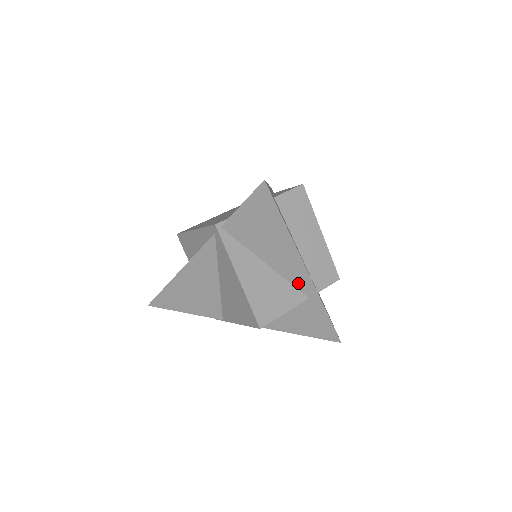
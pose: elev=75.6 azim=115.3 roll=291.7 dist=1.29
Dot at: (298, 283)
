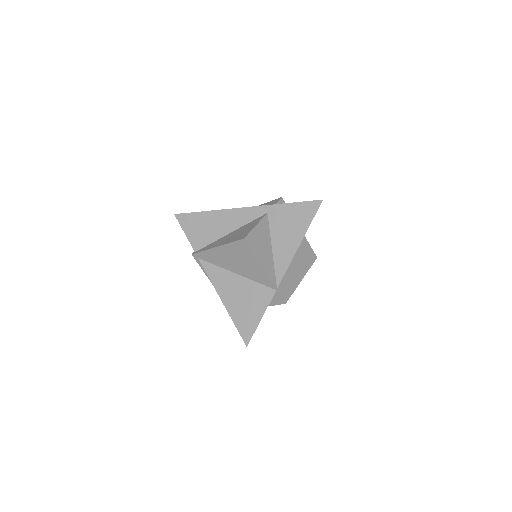
Dot at: (251, 217)
